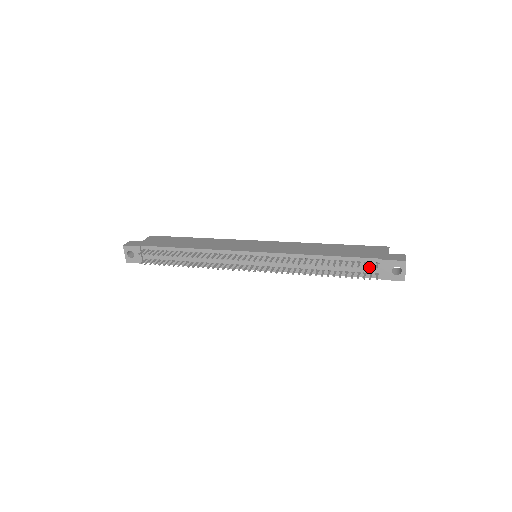
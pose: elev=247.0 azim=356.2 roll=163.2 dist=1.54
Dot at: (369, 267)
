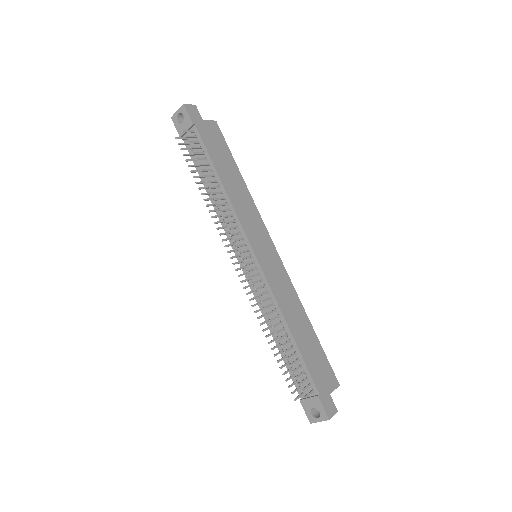
Dot at: (305, 383)
